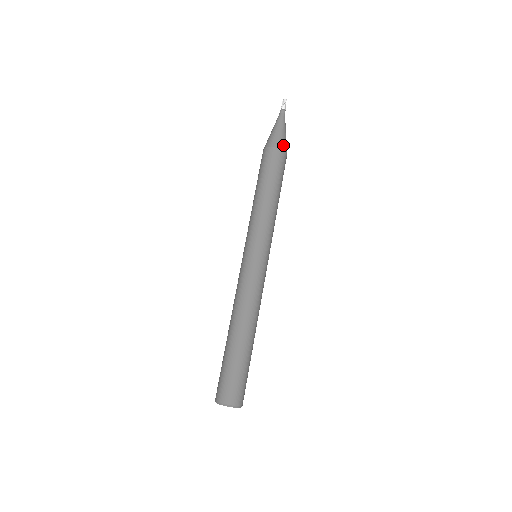
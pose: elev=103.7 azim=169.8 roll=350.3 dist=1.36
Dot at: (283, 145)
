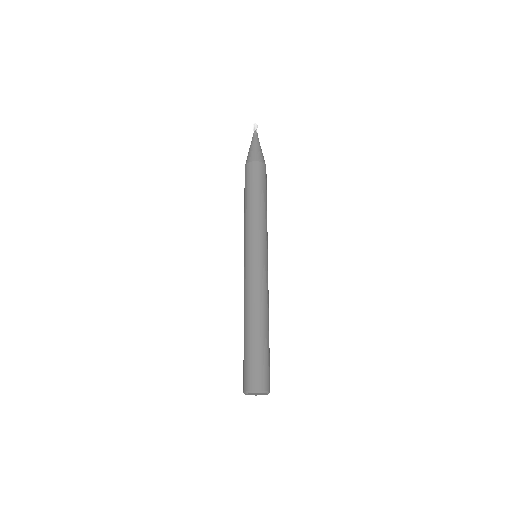
Dot at: occluded
